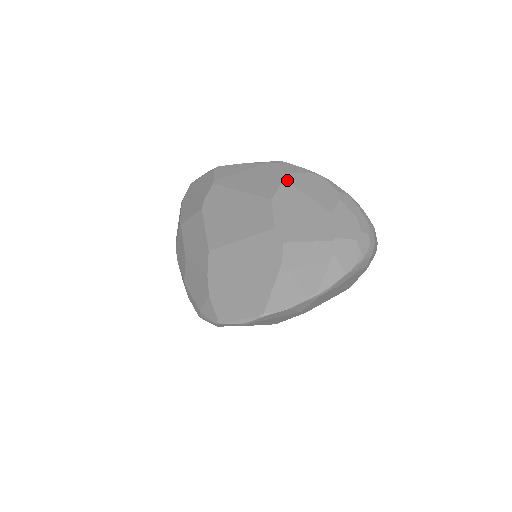
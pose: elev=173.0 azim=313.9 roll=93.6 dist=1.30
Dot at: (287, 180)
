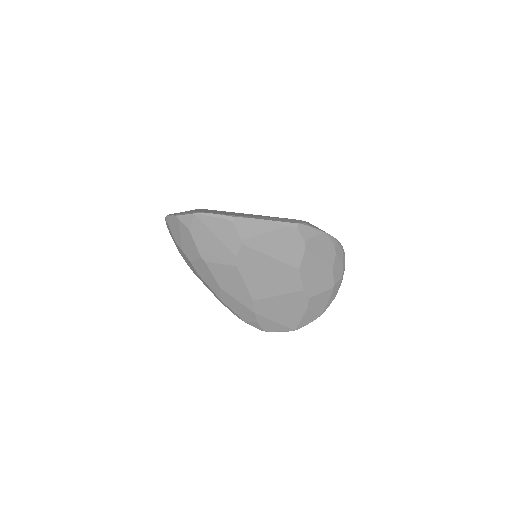
Dot at: (307, 249)
